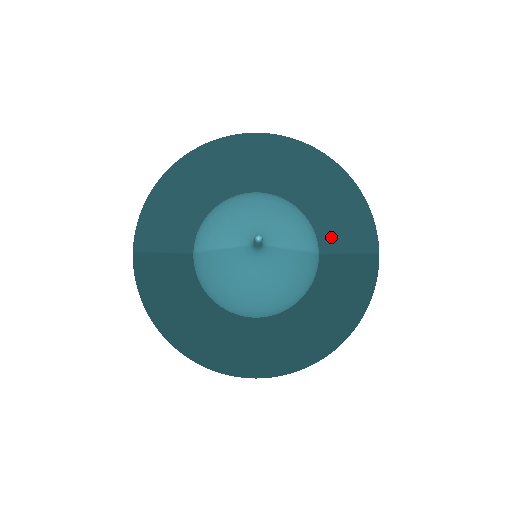
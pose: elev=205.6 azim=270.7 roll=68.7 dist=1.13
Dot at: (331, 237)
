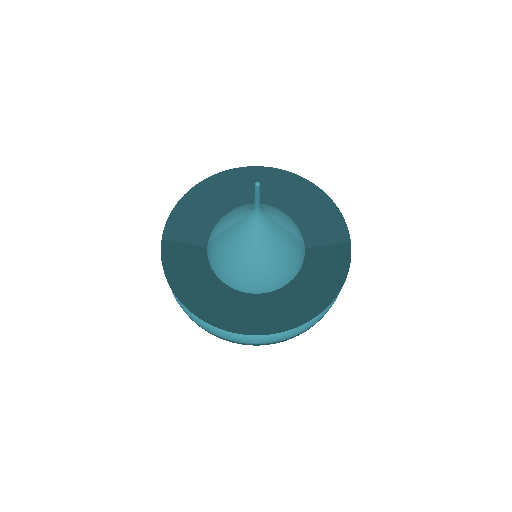
Dot at: (314, 235)
